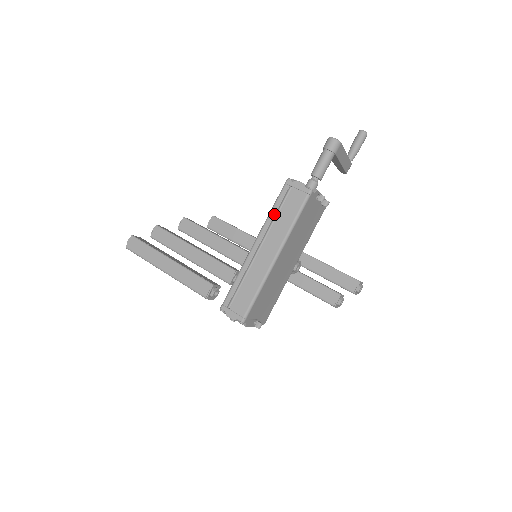
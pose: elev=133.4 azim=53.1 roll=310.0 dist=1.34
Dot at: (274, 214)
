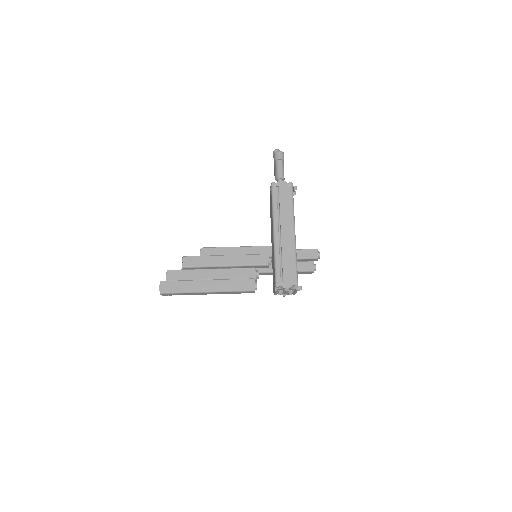
Dot at: (277, 208)
